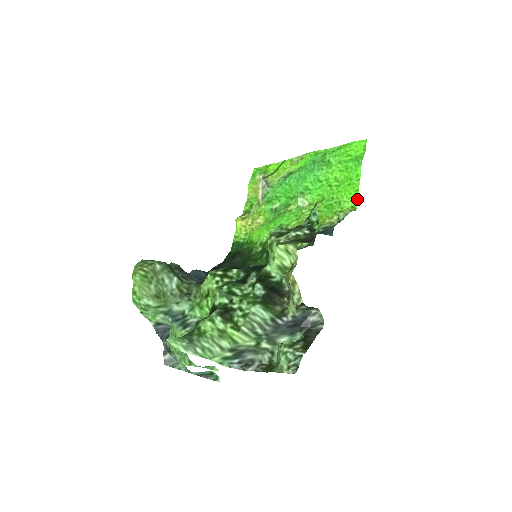
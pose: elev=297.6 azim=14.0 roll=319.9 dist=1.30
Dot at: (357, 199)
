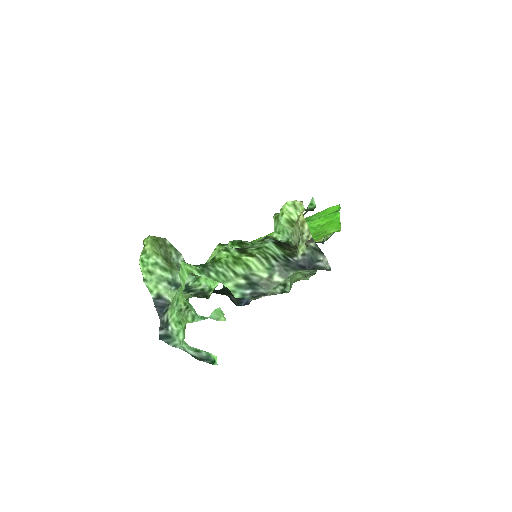
Dot at: (340, 226)
